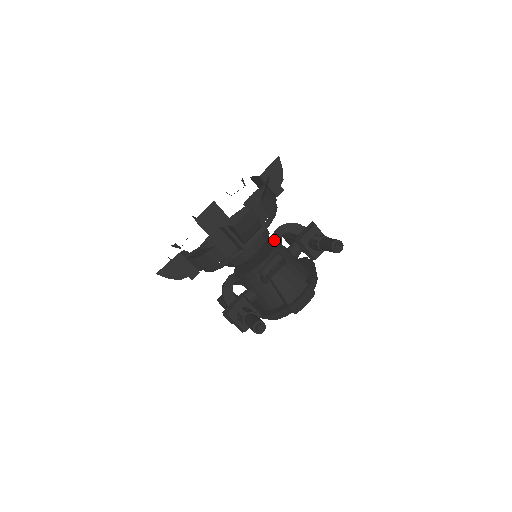
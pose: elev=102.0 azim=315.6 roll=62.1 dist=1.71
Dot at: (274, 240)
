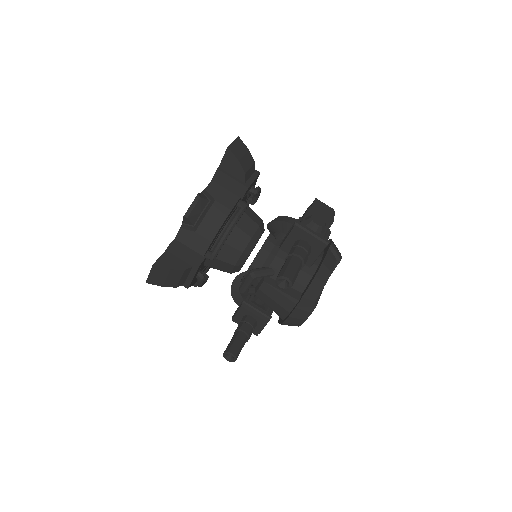
Dot at: occluded
